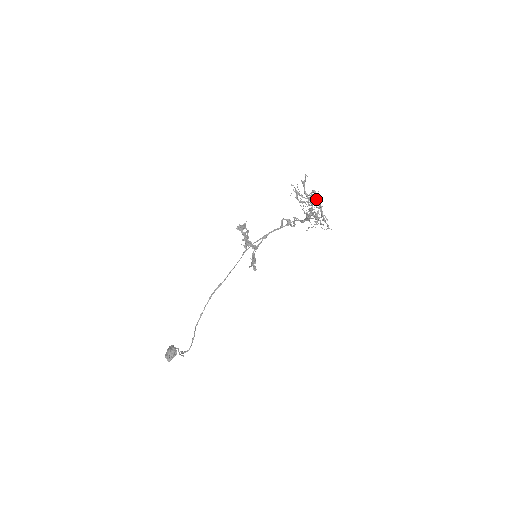
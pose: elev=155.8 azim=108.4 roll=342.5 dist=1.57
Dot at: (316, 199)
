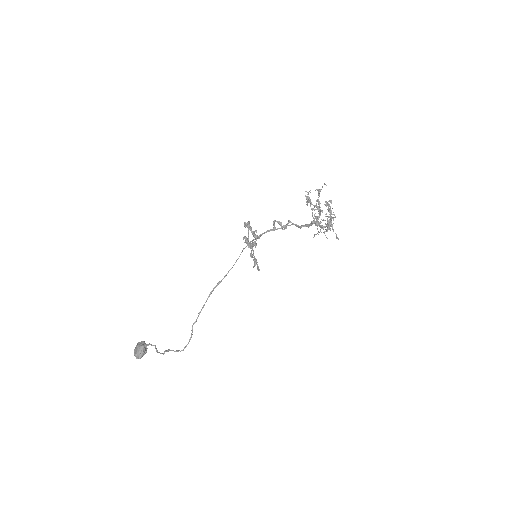
Dot at: occluded
